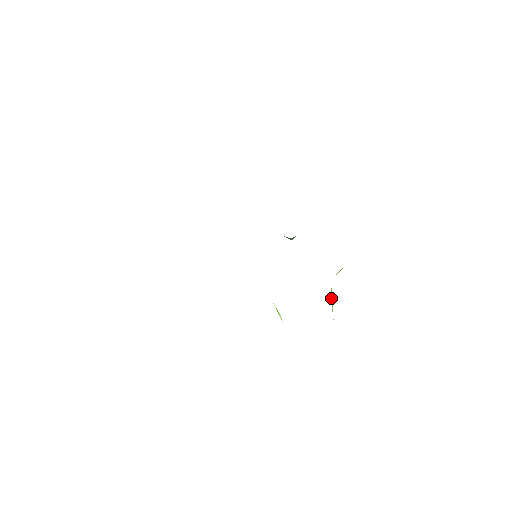
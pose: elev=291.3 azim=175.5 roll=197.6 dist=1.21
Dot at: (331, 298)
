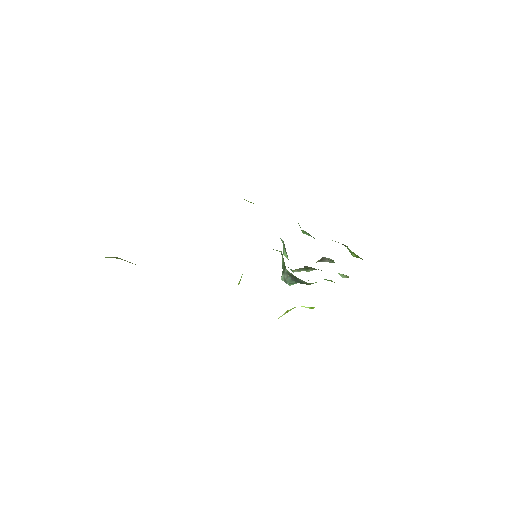
Dot at: (289, 310)
